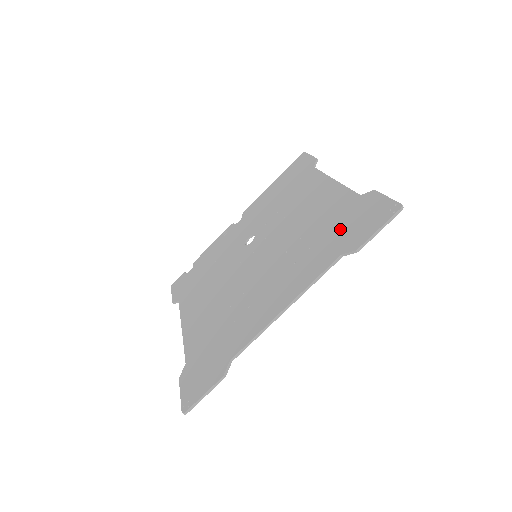
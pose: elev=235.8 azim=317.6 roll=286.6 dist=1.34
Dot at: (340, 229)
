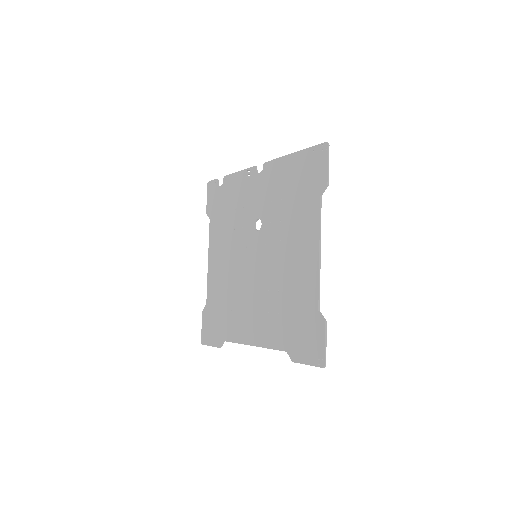
Dot at: (295, 326)
